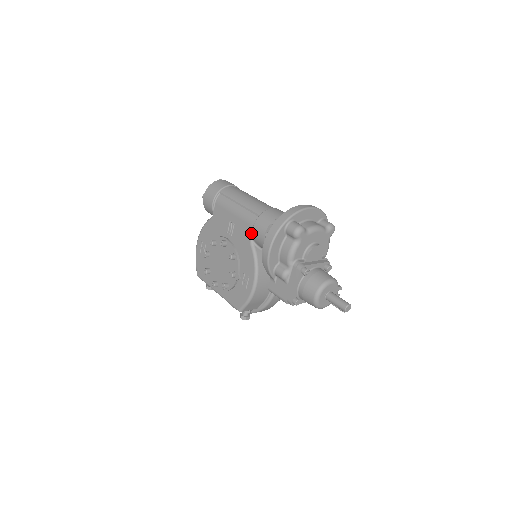
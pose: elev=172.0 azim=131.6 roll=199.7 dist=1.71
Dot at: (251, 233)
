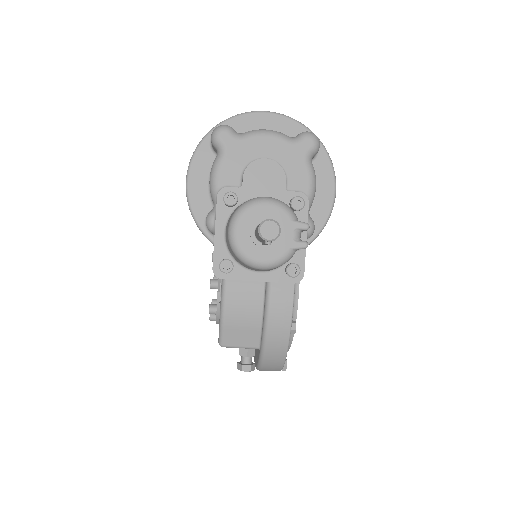
Dot at: occluded
